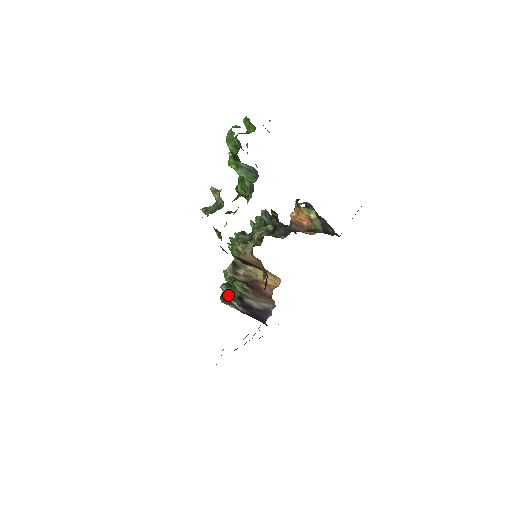
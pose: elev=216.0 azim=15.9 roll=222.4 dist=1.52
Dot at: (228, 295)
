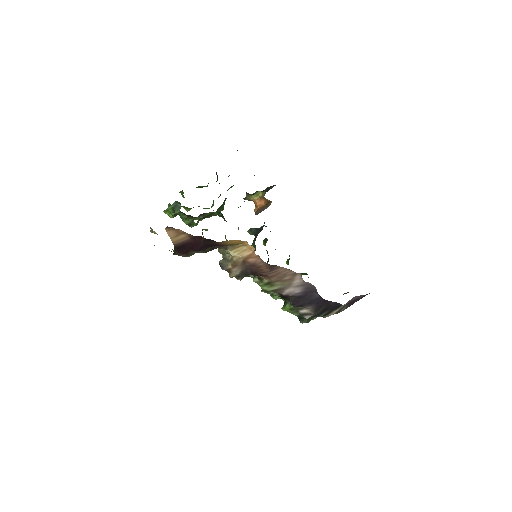
Dot at: (289, 309)
